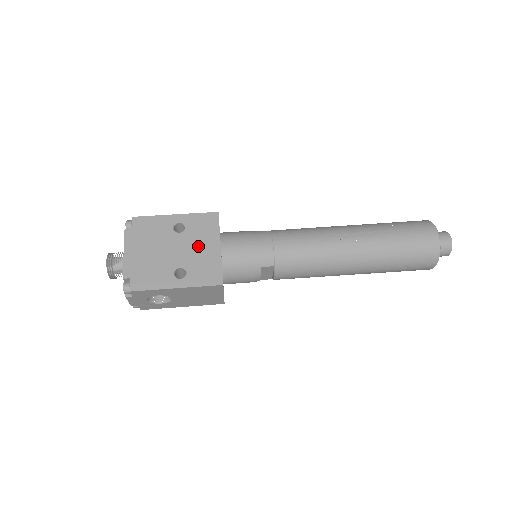
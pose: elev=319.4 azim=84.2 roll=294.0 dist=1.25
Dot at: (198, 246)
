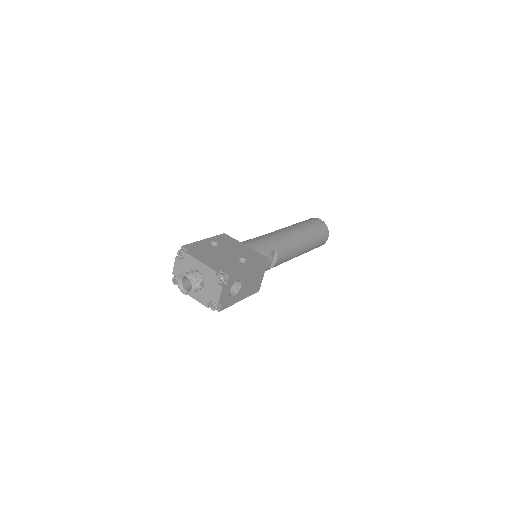
Dot at: (235, 248)
